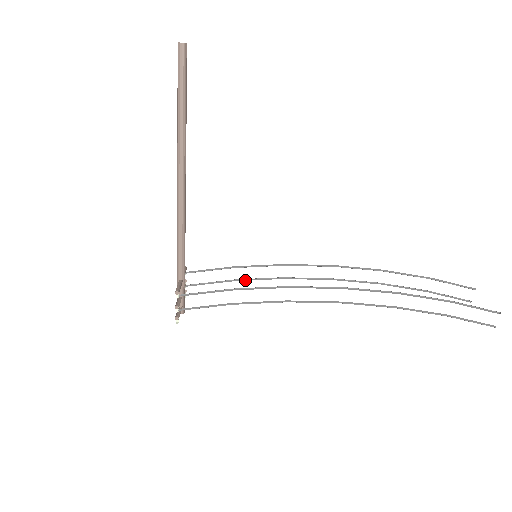
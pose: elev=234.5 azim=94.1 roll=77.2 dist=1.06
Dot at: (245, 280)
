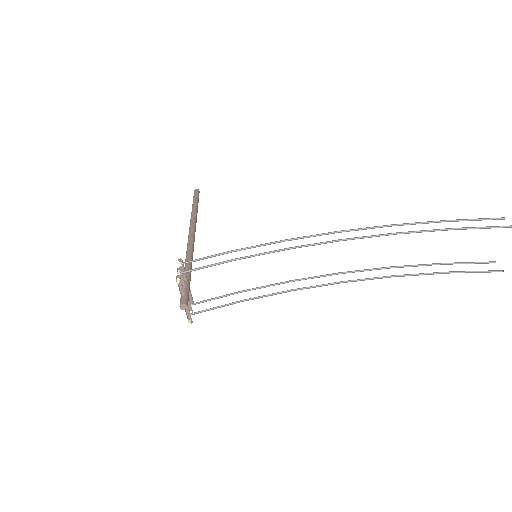
Dot at: (253, 299)
